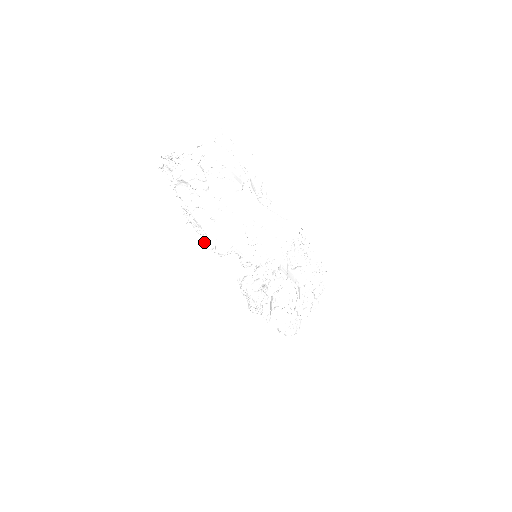
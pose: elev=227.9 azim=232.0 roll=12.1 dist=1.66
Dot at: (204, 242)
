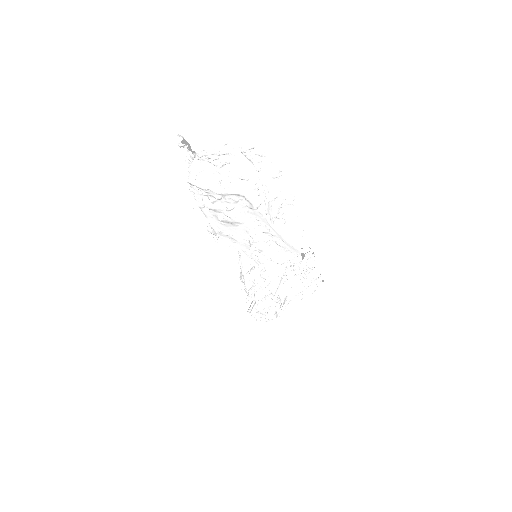
Dot at: (209, 228)
